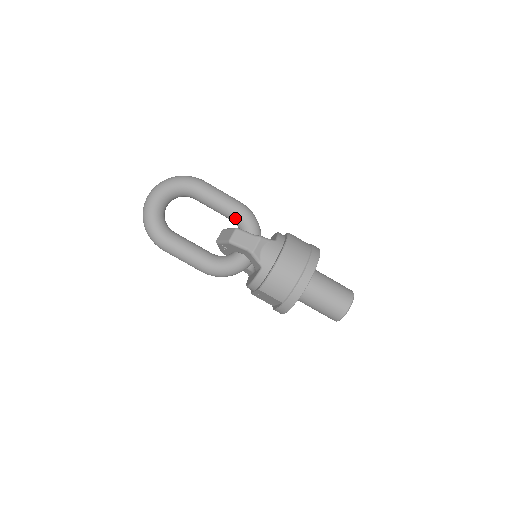
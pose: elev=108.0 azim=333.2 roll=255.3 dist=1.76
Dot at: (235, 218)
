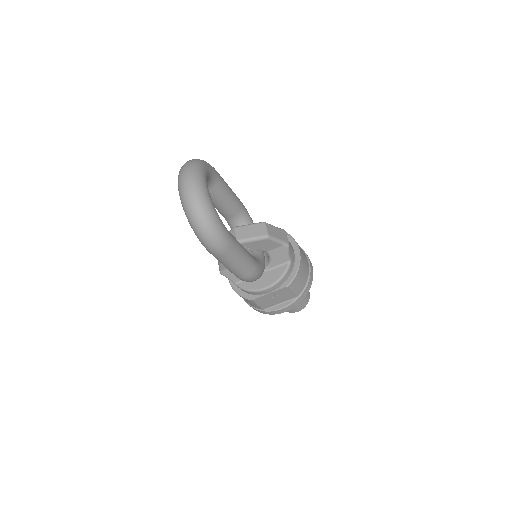
Dot at: (240, 214)
